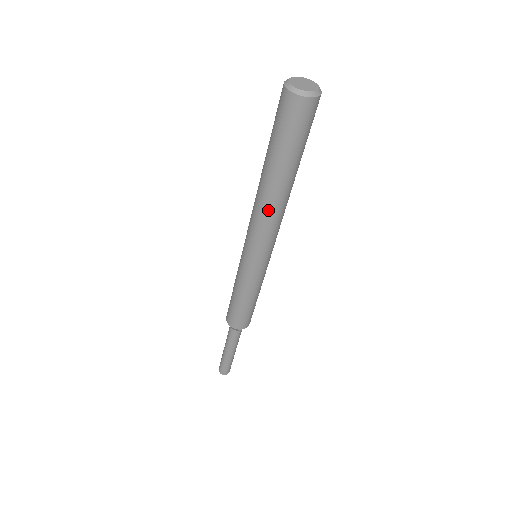
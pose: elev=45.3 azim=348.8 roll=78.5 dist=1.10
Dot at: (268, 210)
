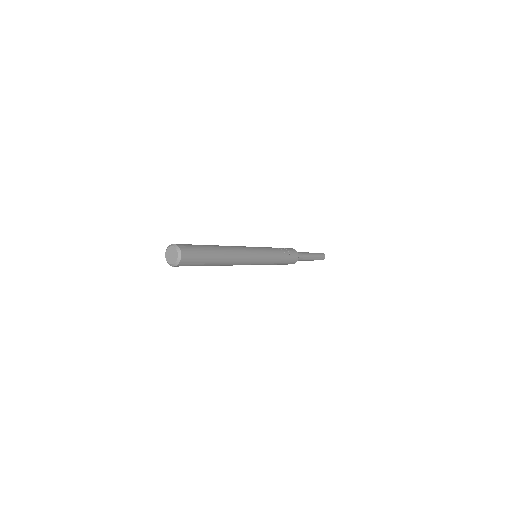
Dot at: (227, 265)
